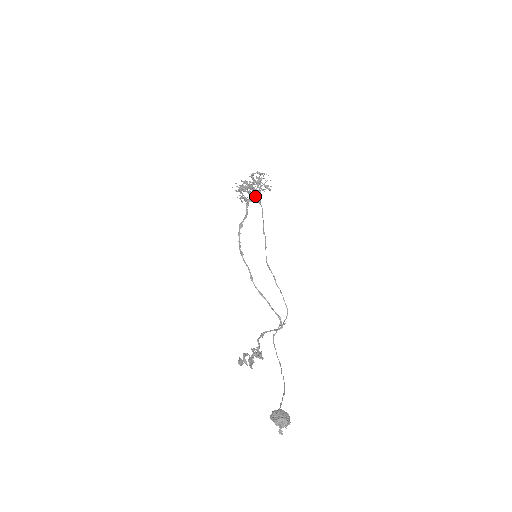
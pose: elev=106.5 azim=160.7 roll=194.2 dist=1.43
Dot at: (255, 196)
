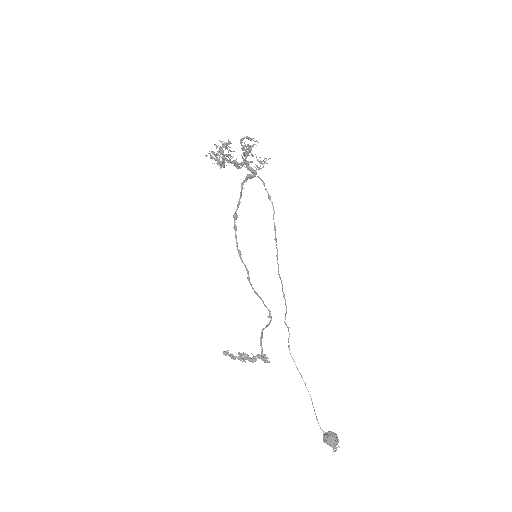
Dot at: (240, 167)
